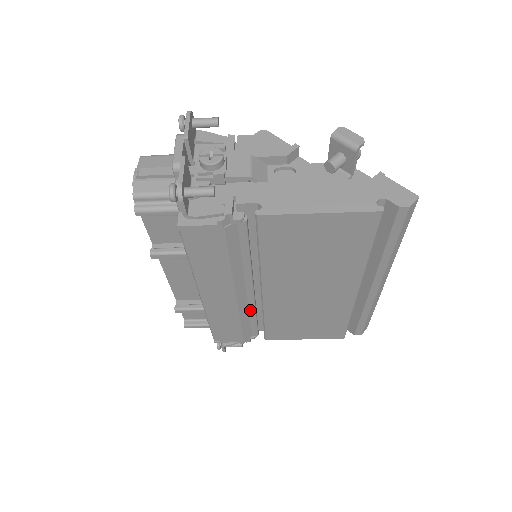
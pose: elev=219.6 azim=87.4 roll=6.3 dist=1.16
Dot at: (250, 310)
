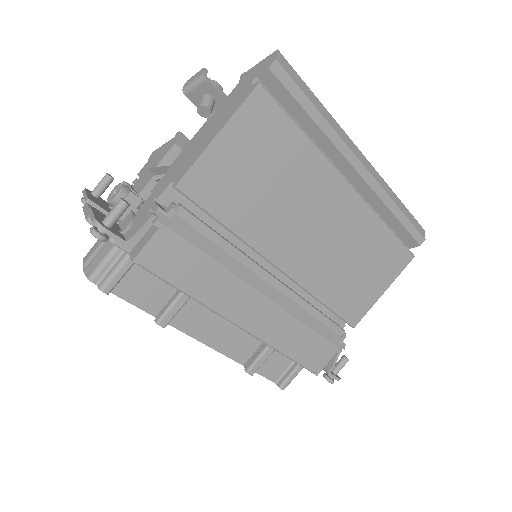
Dot at: (301, 306)
